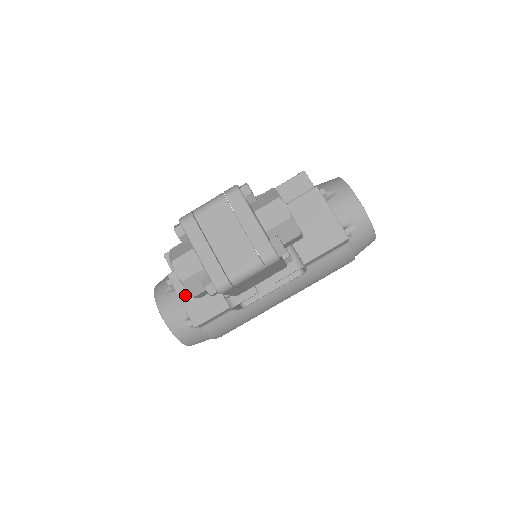
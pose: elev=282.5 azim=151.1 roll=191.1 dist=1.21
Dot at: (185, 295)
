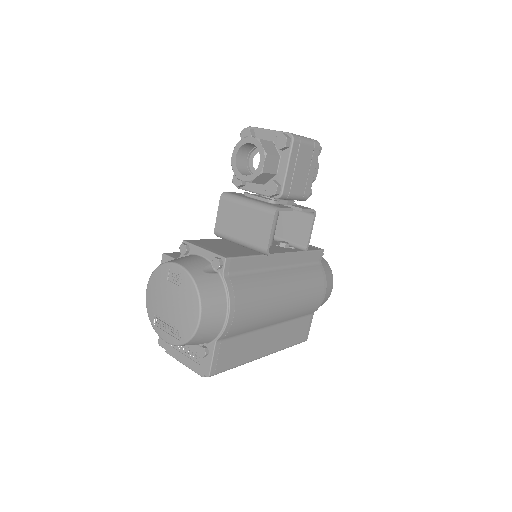
Dot at: (207, 247)
